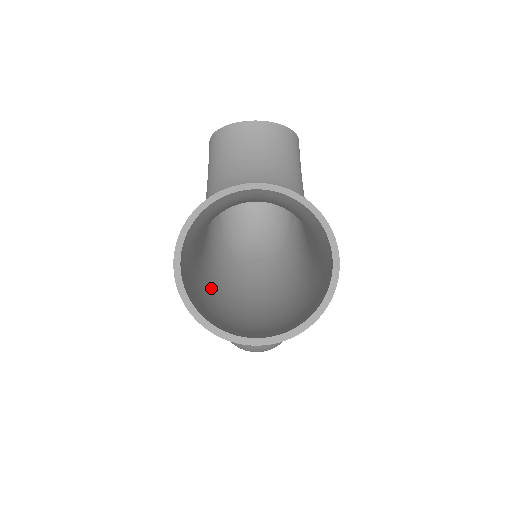
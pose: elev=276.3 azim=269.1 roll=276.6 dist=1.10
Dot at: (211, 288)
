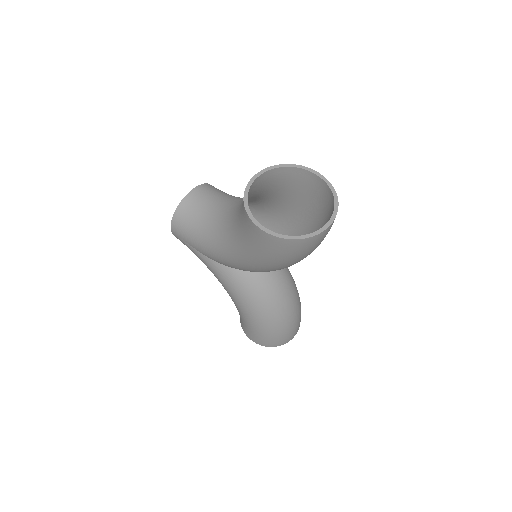
Dot at: occluded
